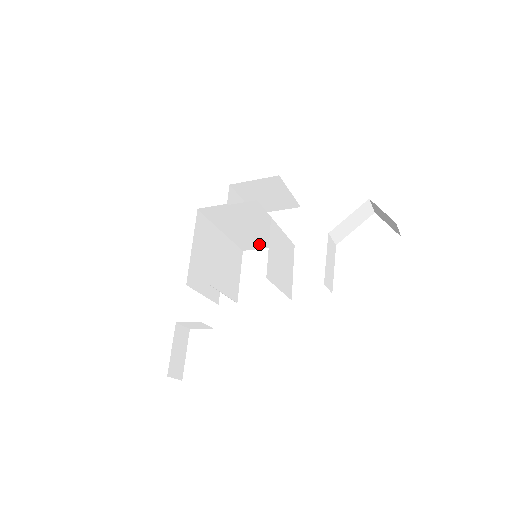
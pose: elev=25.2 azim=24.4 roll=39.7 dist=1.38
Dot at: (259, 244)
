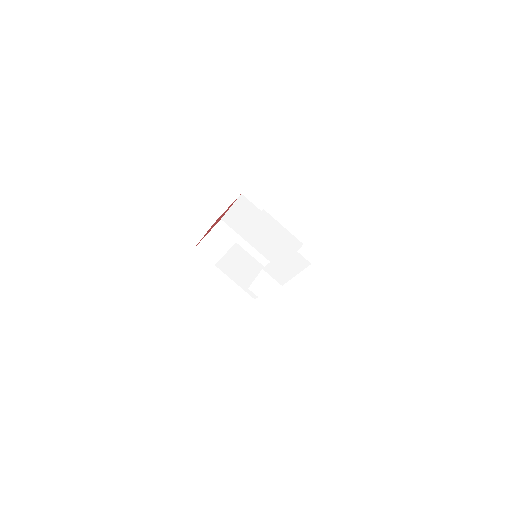
Dot at: occluded
